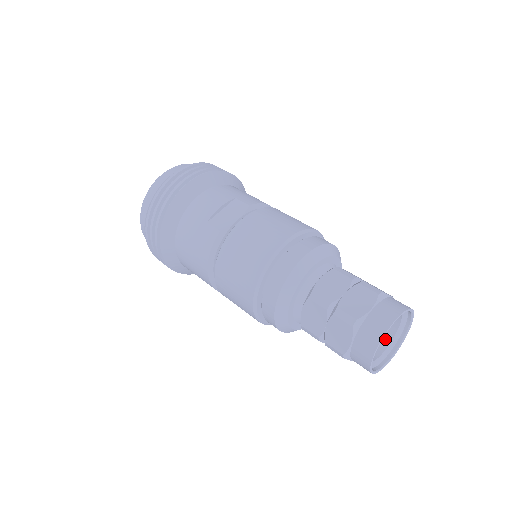
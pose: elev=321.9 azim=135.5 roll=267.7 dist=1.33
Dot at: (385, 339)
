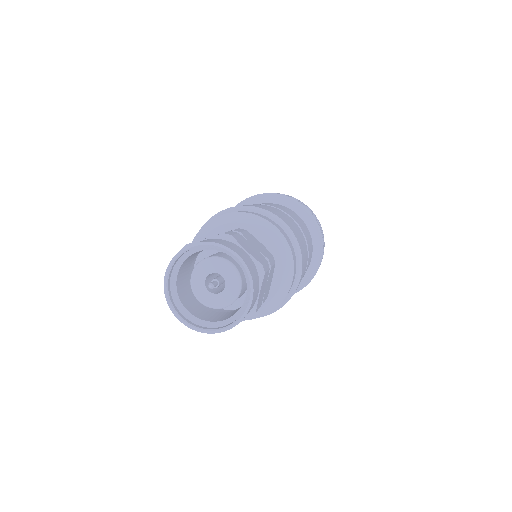
Dot at: (235, 313)
